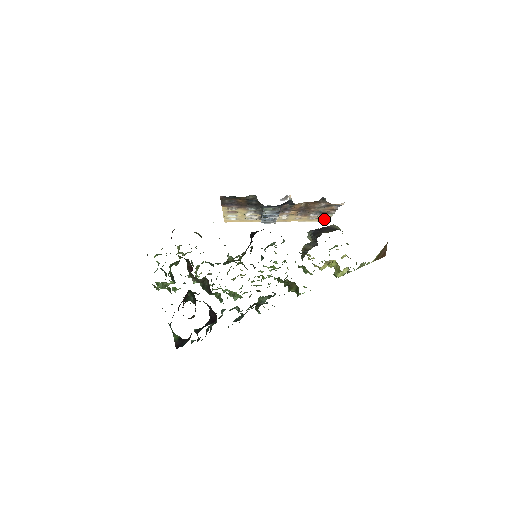
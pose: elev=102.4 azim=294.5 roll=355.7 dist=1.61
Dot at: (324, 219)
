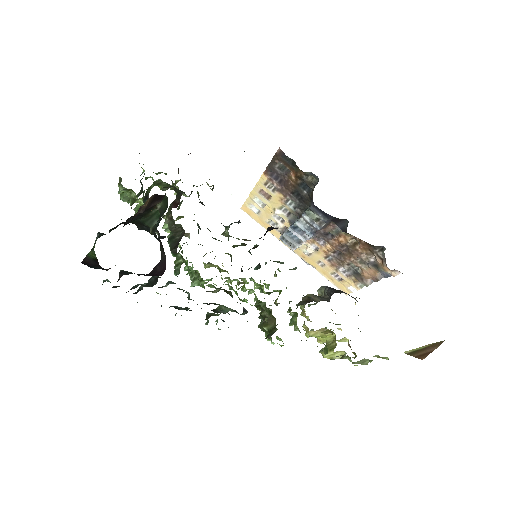
Dot at: (346, 288)
